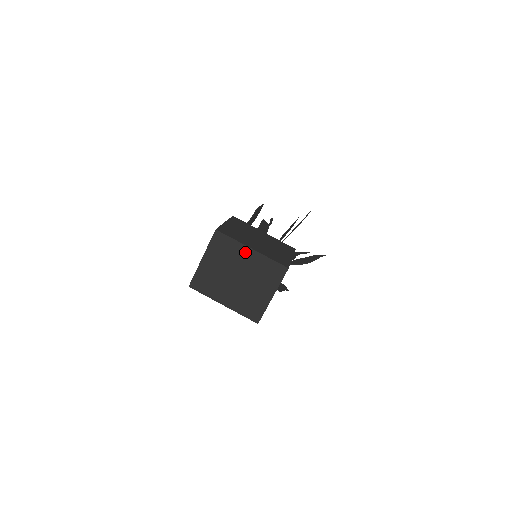
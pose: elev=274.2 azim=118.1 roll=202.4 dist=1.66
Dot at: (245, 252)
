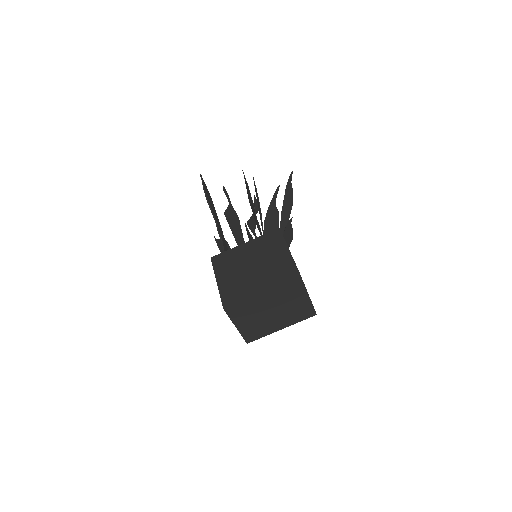
Dot at: (259, 298)
